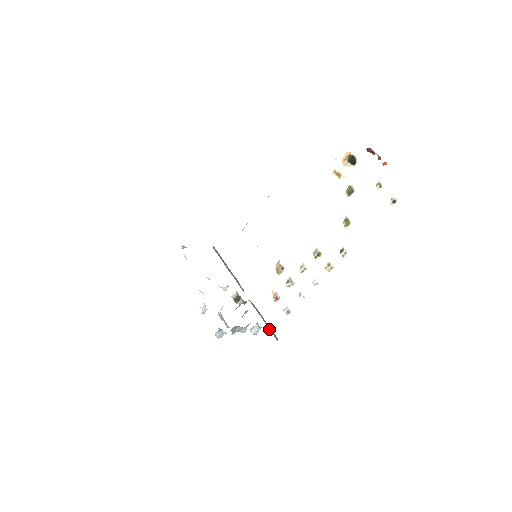
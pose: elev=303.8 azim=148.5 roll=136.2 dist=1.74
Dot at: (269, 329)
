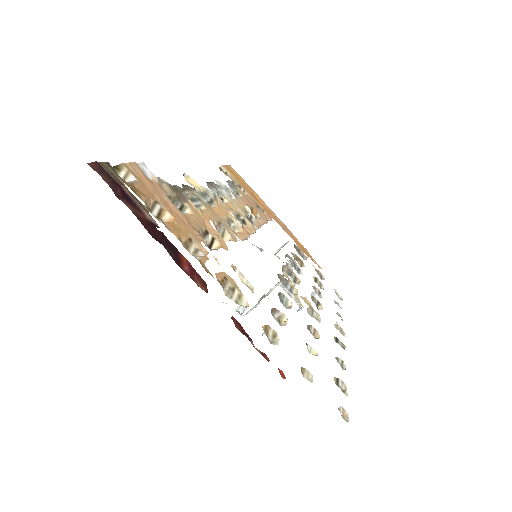
Dot at: occluded
